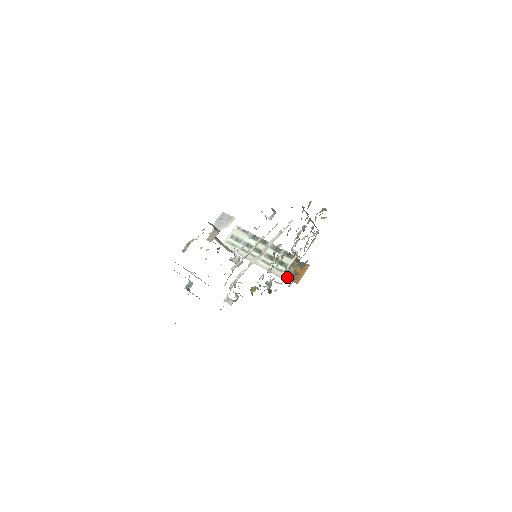
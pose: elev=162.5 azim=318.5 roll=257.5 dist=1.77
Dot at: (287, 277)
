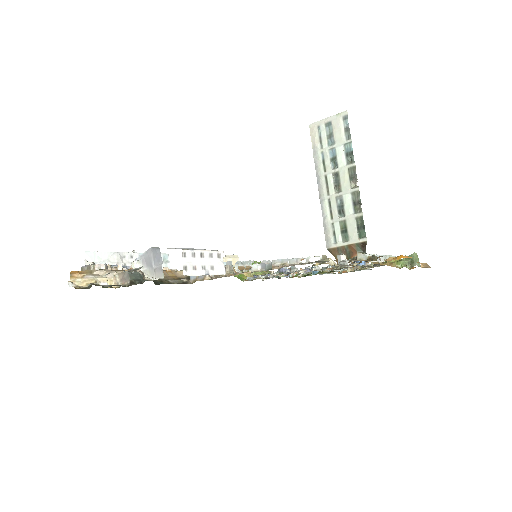
Dot at: (335, 254)
